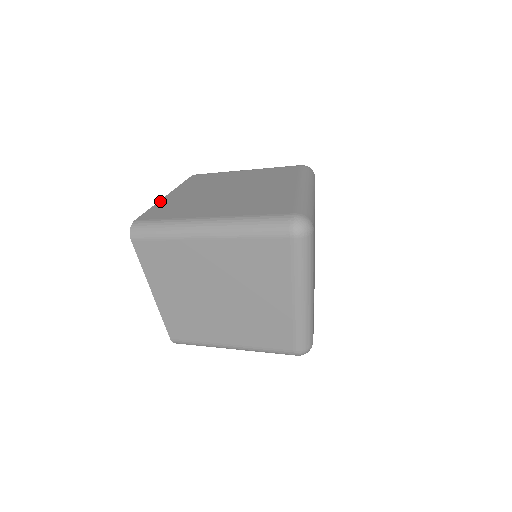
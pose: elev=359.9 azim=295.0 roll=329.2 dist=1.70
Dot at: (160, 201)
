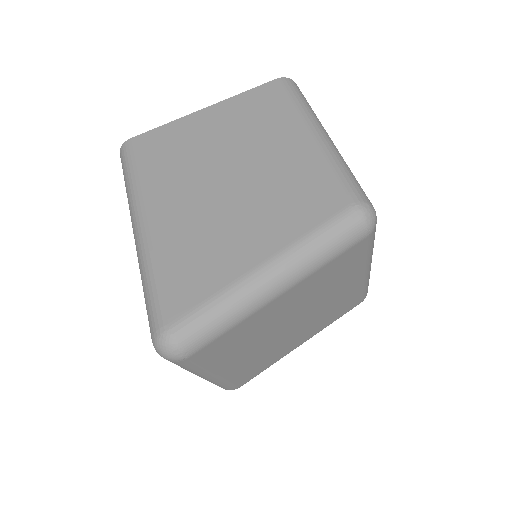
Dot at: (184, 117)
